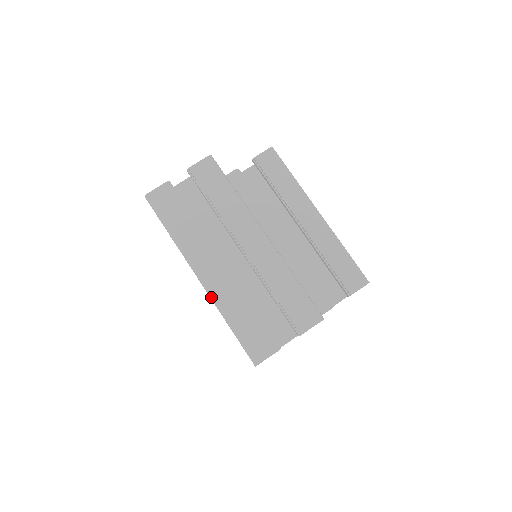
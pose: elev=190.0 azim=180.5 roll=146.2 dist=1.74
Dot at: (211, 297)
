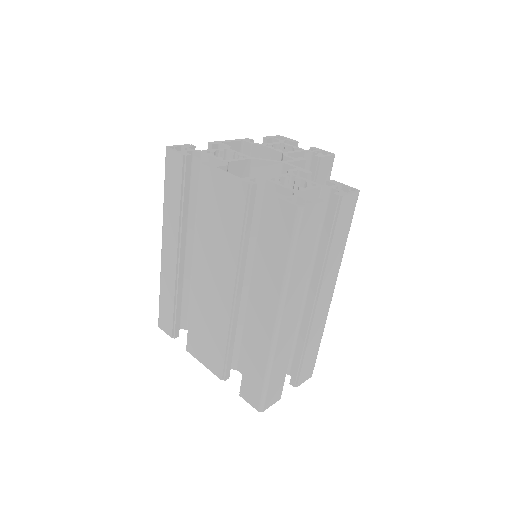
Dot at: (274, 345)
